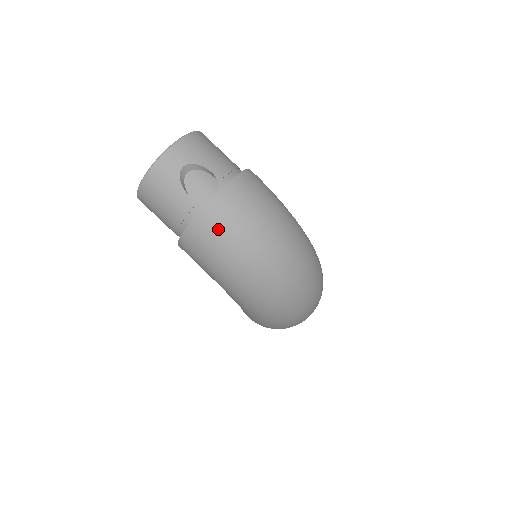
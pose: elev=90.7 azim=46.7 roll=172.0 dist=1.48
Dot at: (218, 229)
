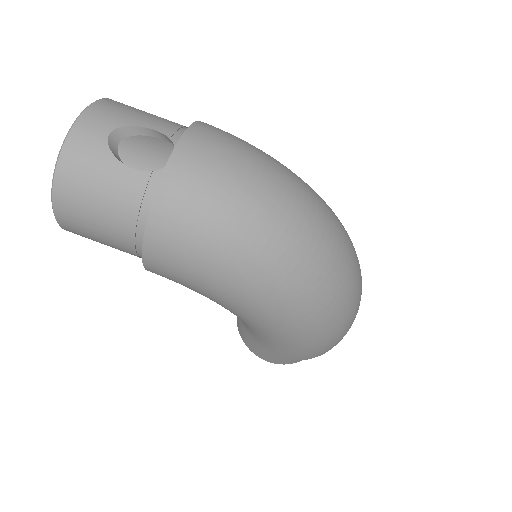
Dot at: (197, 197)
